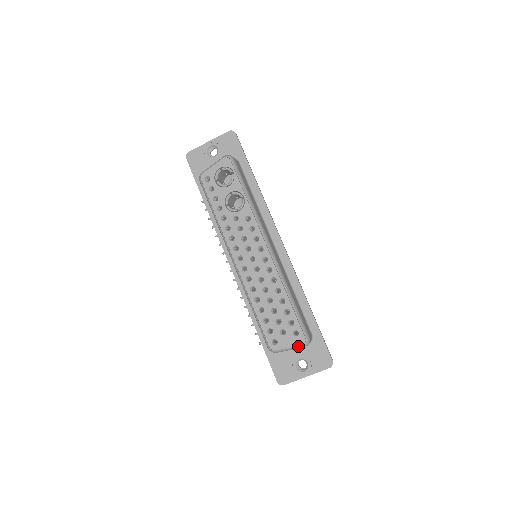
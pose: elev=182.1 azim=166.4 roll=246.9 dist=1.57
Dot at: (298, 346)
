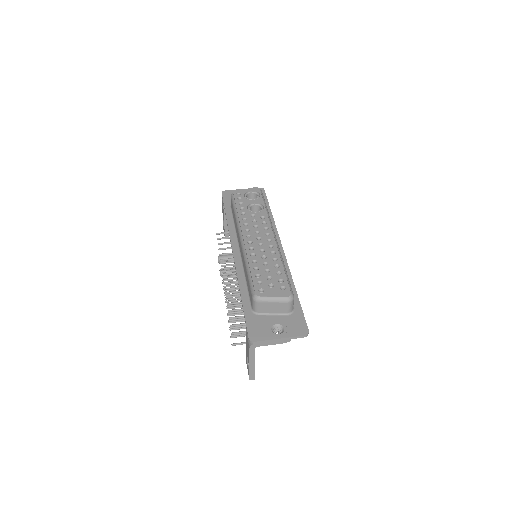
Dot at: (283, 297)
